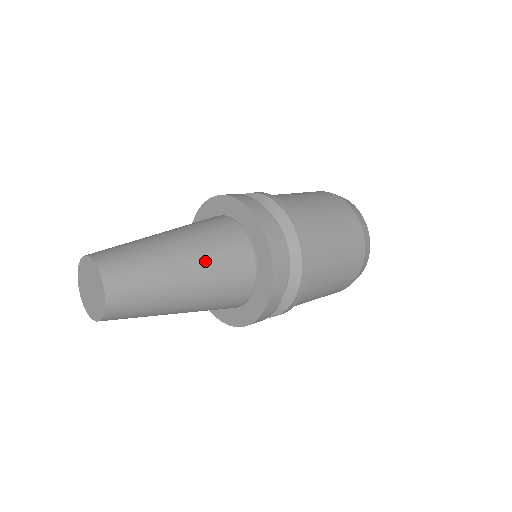
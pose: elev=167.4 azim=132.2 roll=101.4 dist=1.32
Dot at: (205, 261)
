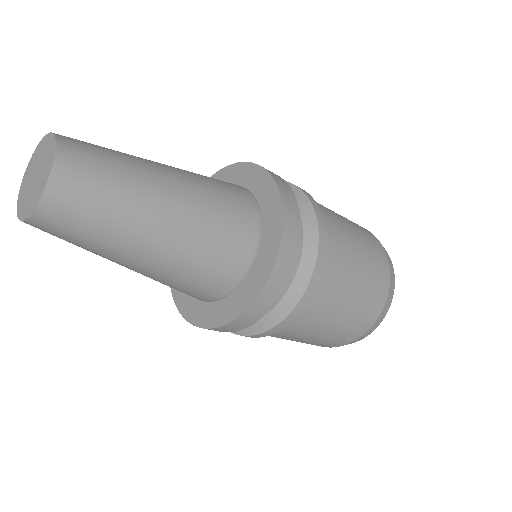
Dot at: (196, 186)
